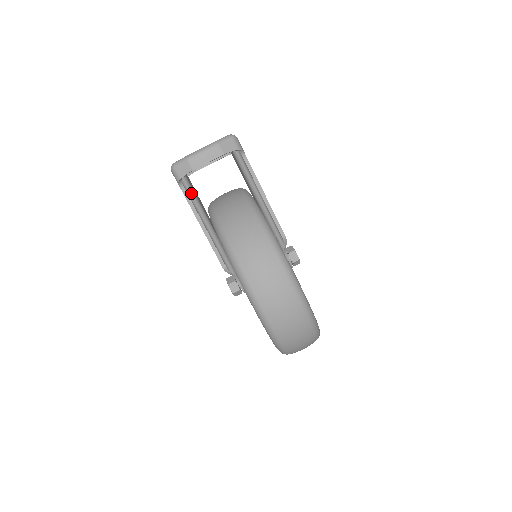
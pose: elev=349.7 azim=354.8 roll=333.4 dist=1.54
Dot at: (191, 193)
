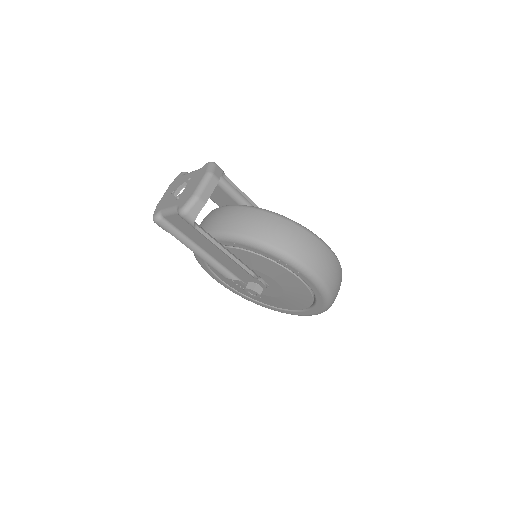
Dot at: (201, 228)
